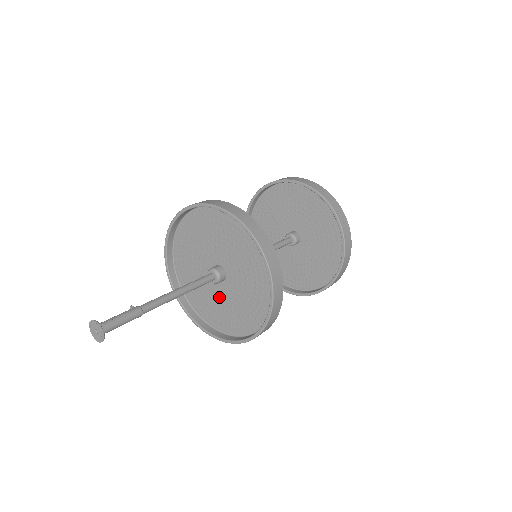
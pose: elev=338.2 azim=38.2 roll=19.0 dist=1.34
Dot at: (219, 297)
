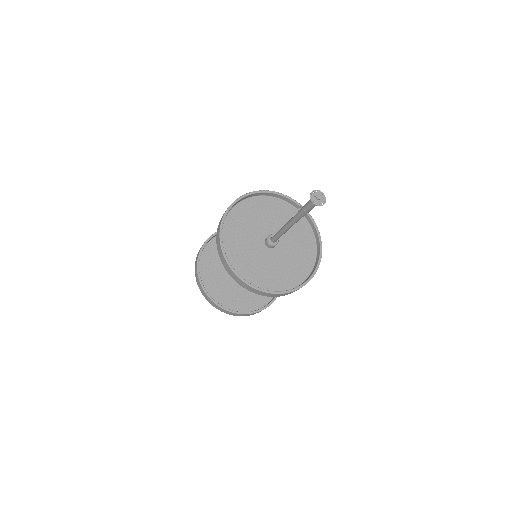
Dot at: (259, 257)
